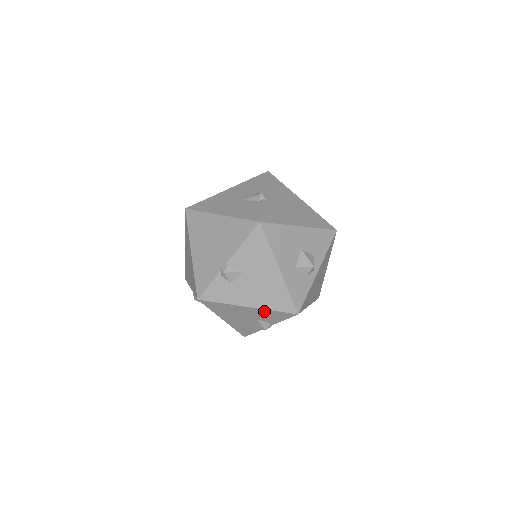
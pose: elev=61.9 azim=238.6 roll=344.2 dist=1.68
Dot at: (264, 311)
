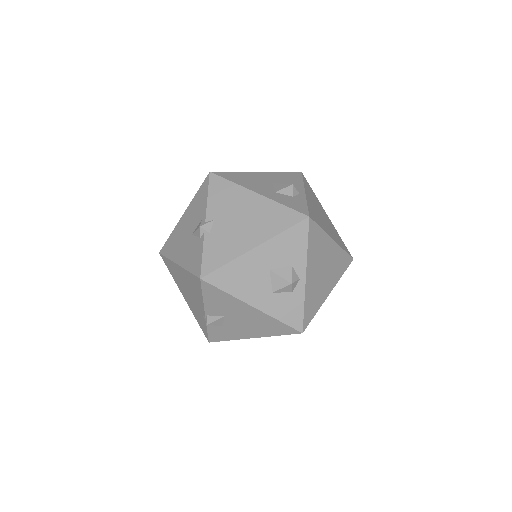
Dot at: occluded
